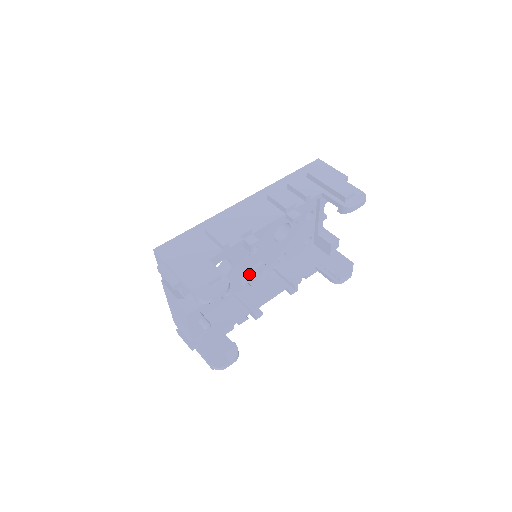
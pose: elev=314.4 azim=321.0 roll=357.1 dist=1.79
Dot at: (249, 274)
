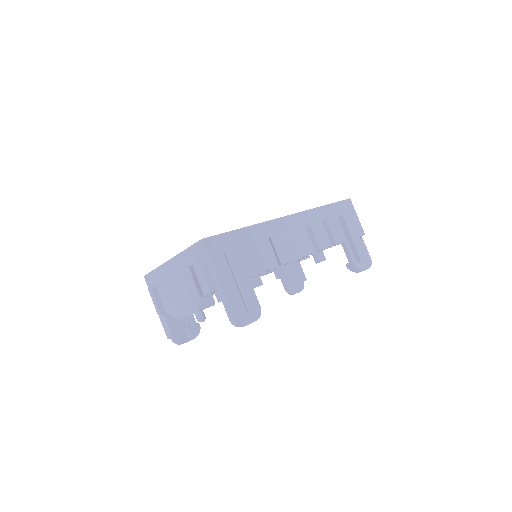
Dot at: occluded
